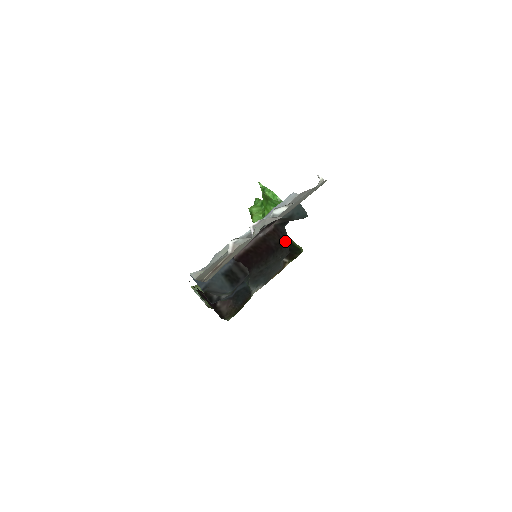
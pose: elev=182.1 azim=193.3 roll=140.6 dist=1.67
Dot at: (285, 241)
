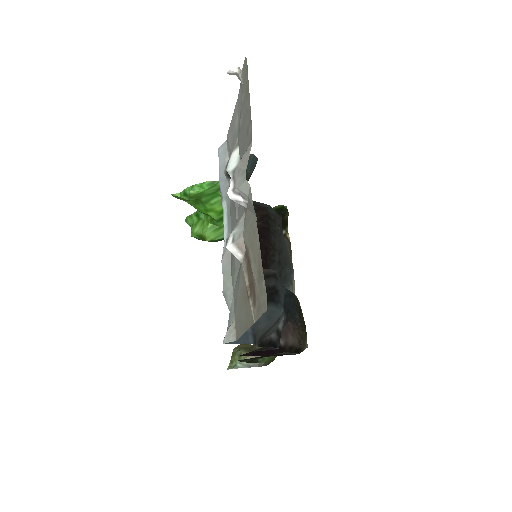
Dot at: (265, 208)
